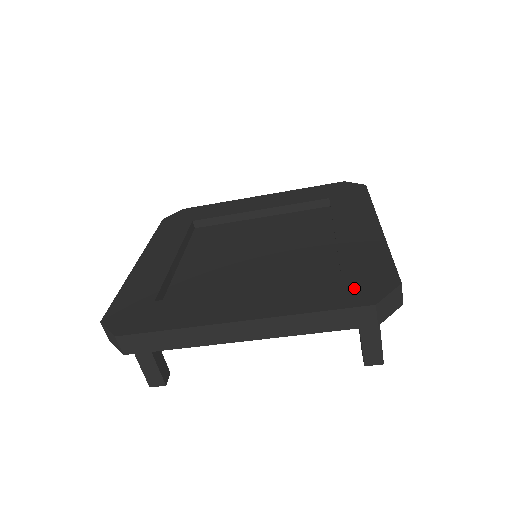
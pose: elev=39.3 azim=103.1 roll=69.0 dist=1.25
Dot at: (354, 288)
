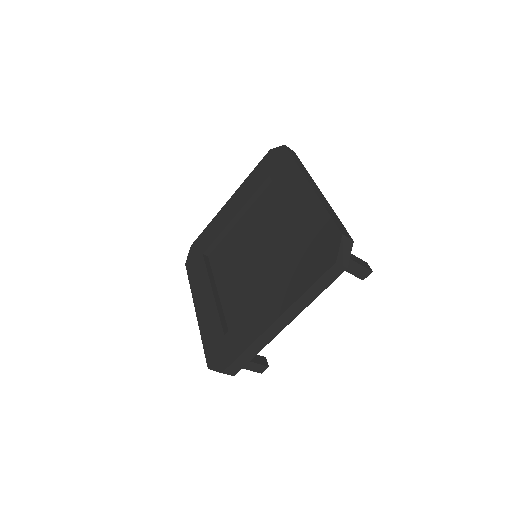
Dot at: (319, 256)
